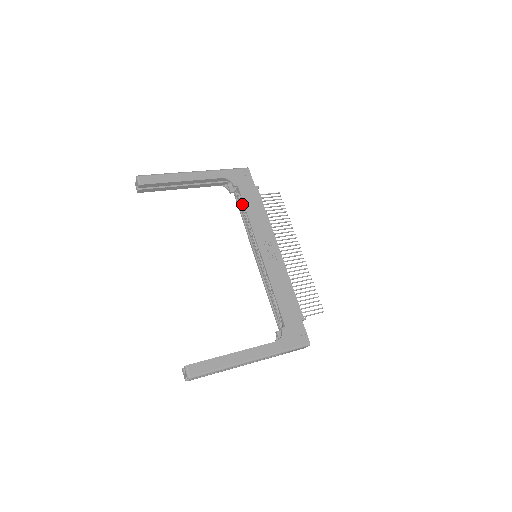
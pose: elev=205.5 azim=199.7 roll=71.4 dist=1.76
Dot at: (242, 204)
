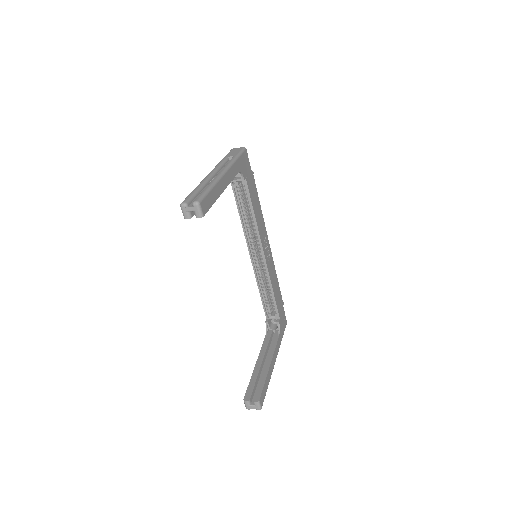
Dot at: (242, 196)
